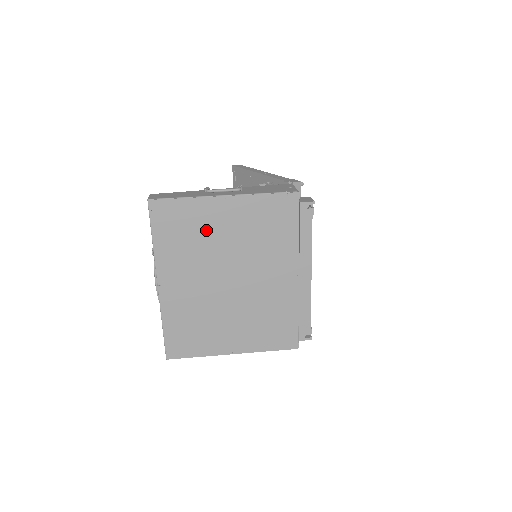
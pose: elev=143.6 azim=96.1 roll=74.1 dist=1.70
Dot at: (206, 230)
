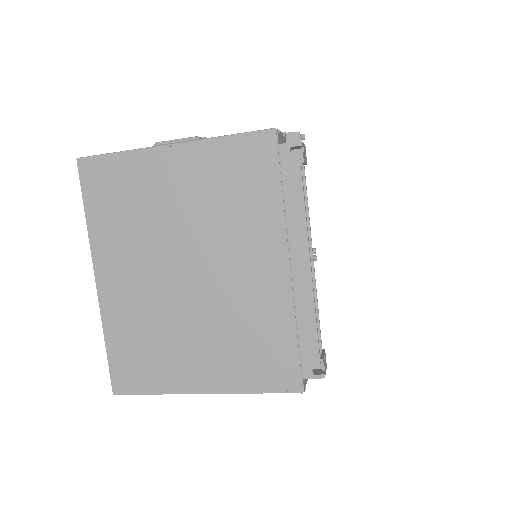
Dot at: (150, 197)
